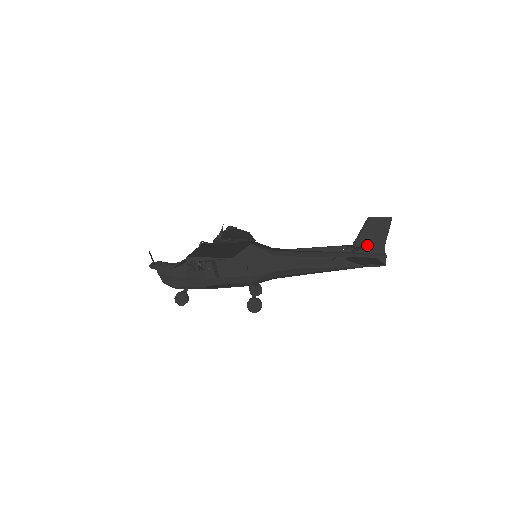
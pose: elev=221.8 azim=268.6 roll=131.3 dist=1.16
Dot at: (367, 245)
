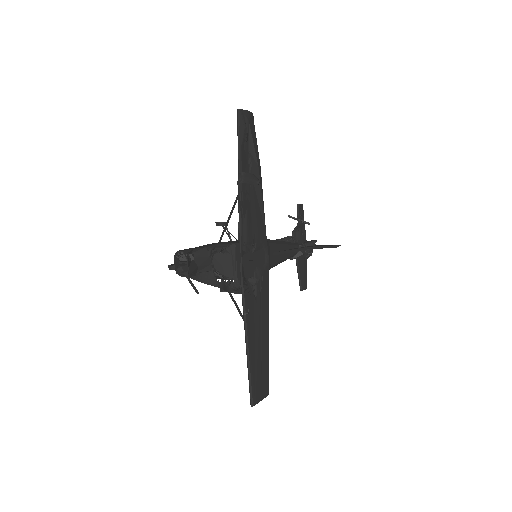
Dot at: occluded
